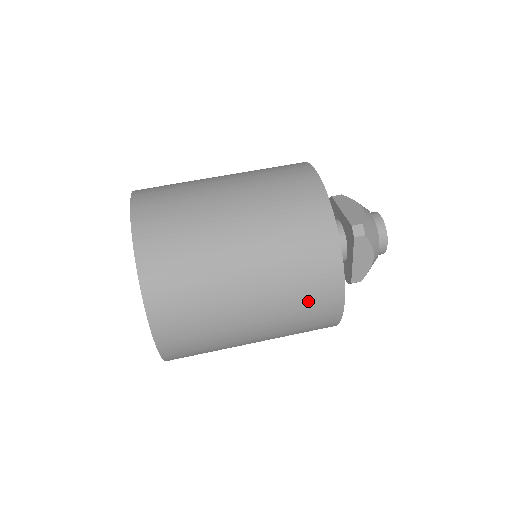
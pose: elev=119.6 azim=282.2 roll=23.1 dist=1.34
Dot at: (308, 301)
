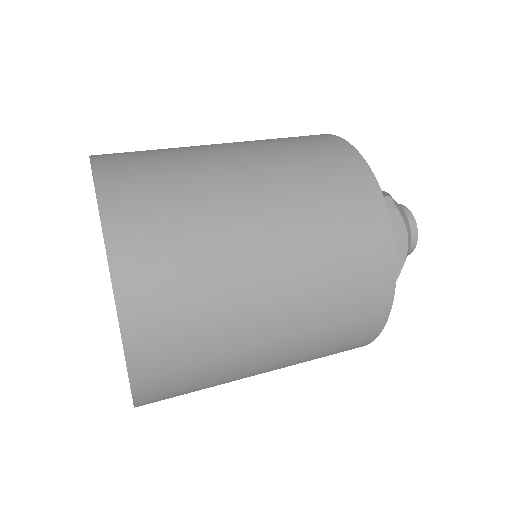
Dot at: (349, 270)
